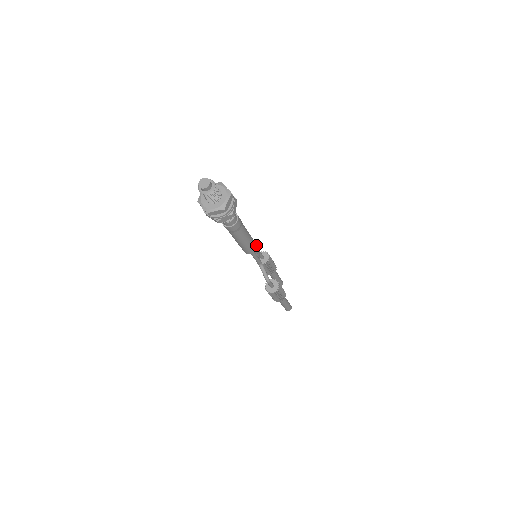
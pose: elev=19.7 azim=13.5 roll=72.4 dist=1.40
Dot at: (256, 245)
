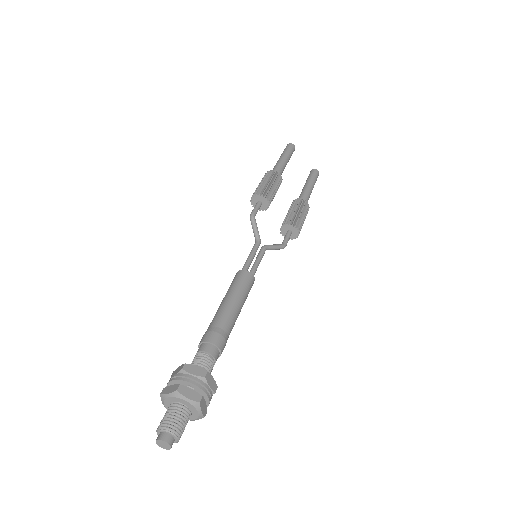
Dot at: (251, 276)
